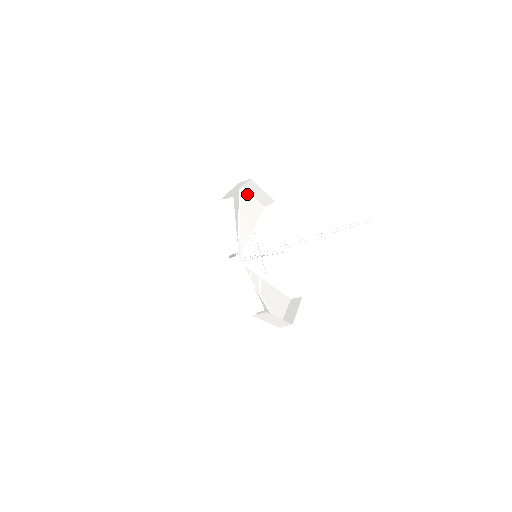
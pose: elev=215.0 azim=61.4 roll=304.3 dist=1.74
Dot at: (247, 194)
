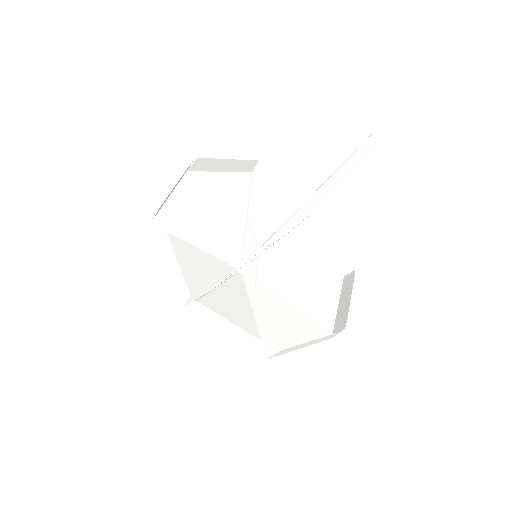
Dot at: (166, 208)
